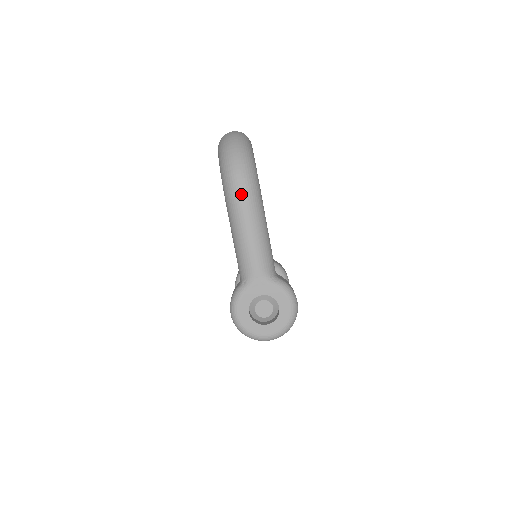
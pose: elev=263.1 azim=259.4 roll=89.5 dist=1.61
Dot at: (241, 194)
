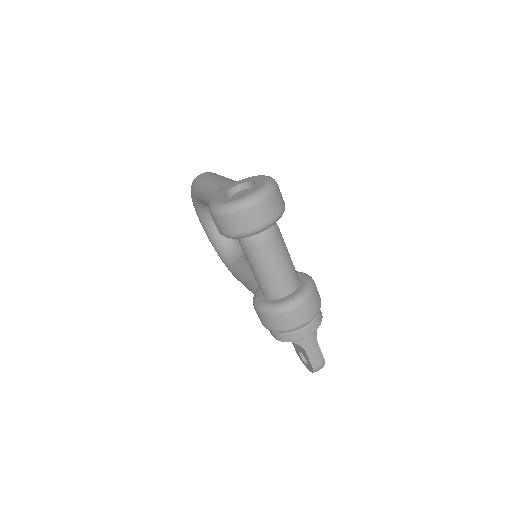
Dot at: (202, 174)
